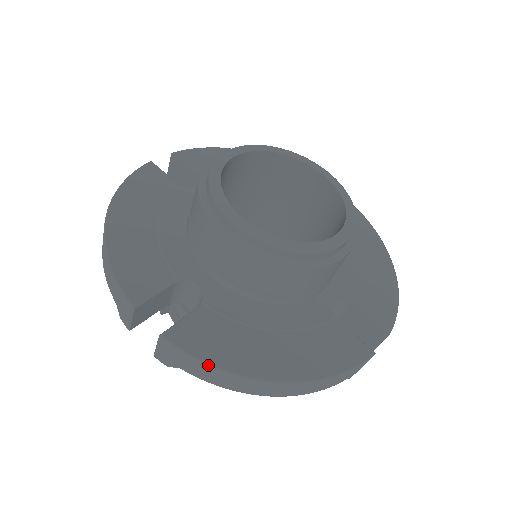
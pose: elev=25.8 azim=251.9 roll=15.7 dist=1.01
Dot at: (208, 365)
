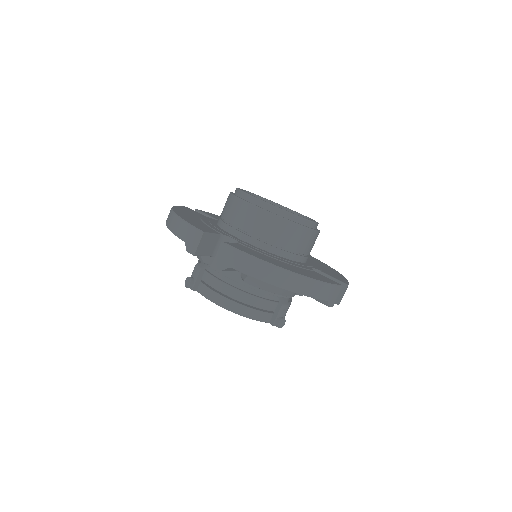
Dot at: (252, 256)
